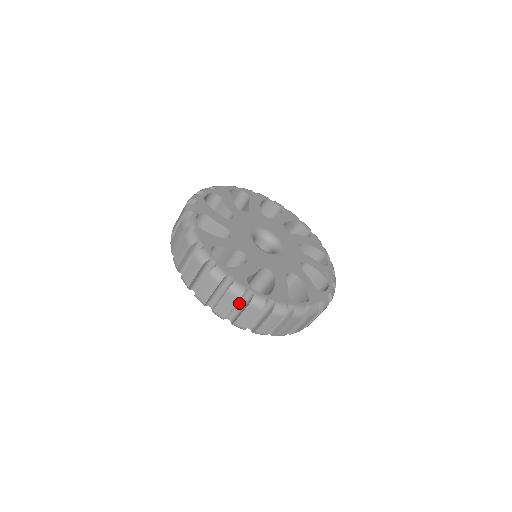
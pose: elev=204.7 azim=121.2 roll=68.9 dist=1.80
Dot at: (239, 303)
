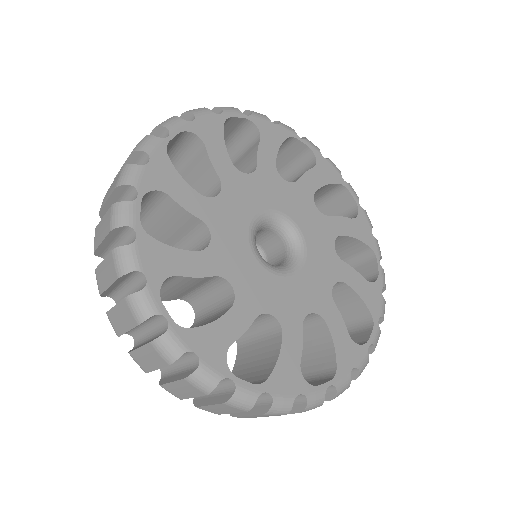
Dot at: occluded
